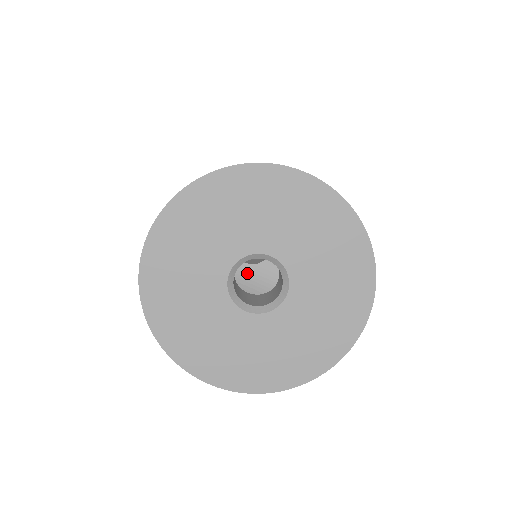
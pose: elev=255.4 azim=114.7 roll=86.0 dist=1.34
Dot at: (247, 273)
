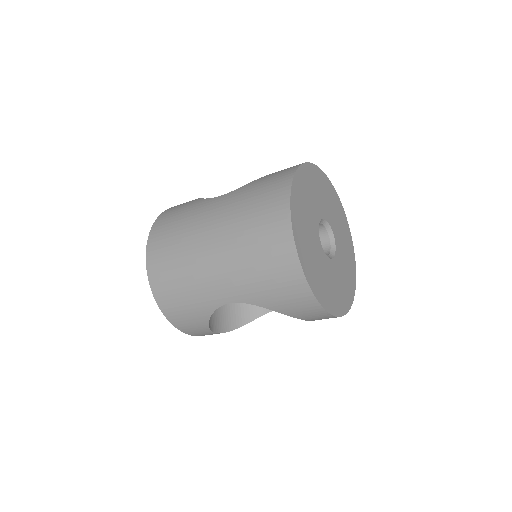
Dot at: occluded
